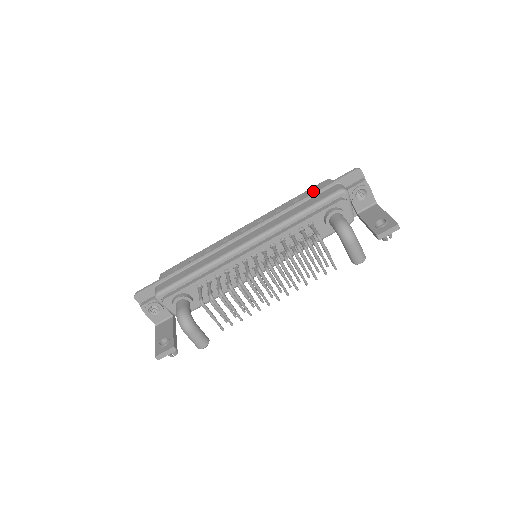
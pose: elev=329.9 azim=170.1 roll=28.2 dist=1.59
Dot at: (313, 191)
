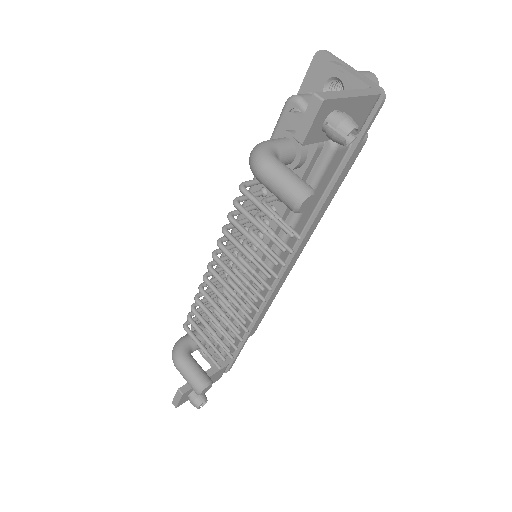
Dot at: occluded
